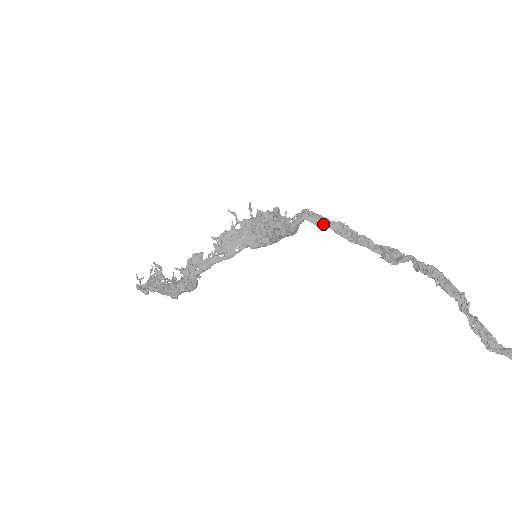
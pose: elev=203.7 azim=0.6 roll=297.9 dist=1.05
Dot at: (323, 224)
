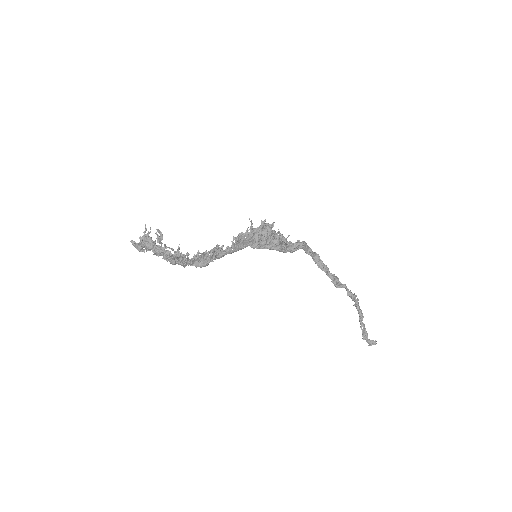
Dot at: (310, 253)
